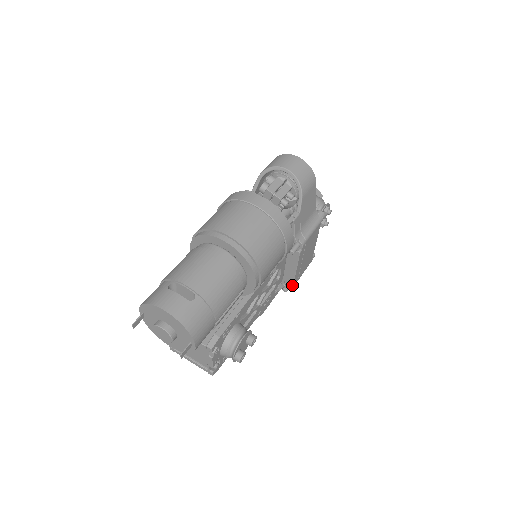
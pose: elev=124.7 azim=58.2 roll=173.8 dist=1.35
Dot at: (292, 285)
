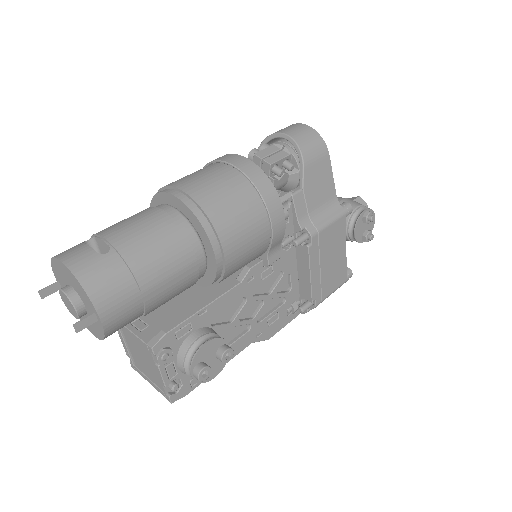
Dot at: (313, 305)
